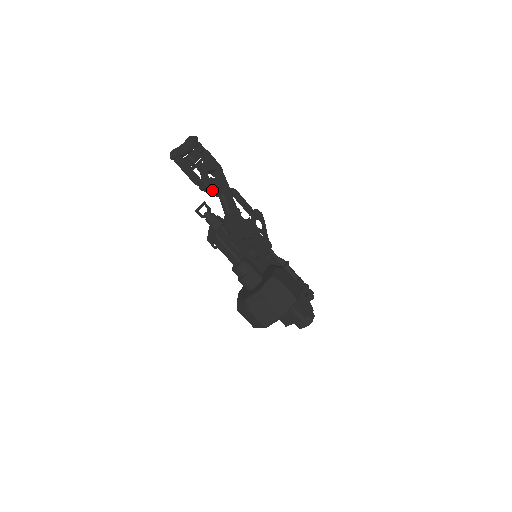
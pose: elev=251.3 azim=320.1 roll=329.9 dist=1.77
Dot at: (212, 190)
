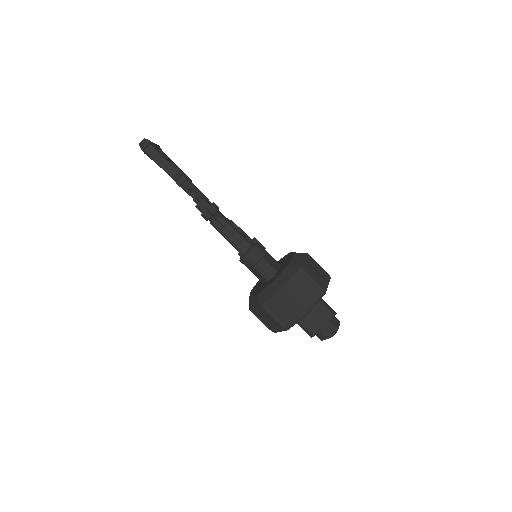
Dot at: (191, 186)
